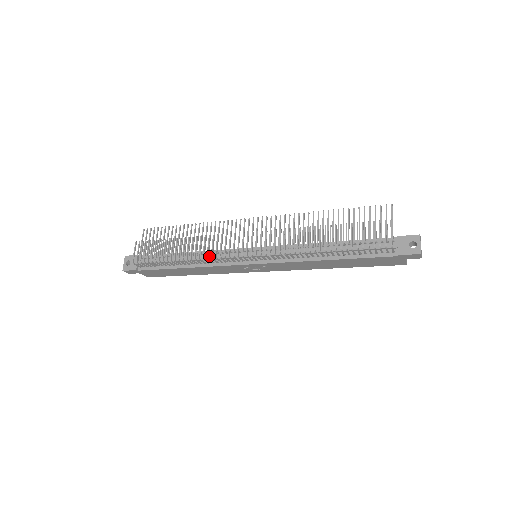
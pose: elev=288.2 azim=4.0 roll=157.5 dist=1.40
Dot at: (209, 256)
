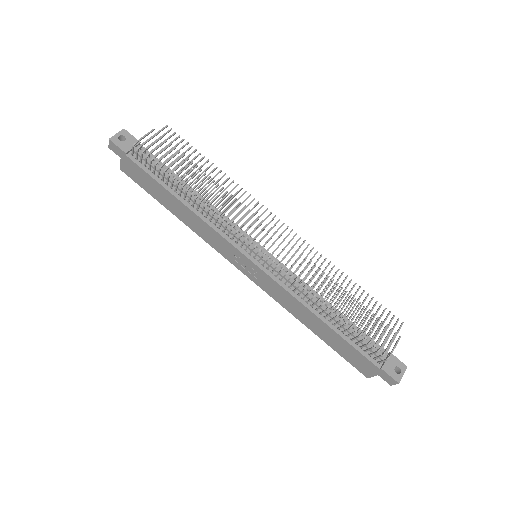
Dot at: (216, 214)
